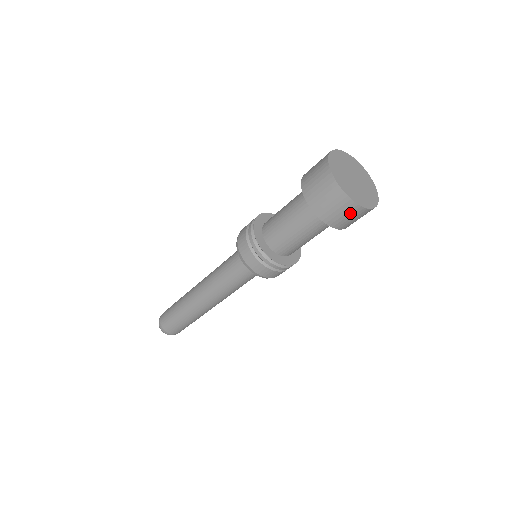
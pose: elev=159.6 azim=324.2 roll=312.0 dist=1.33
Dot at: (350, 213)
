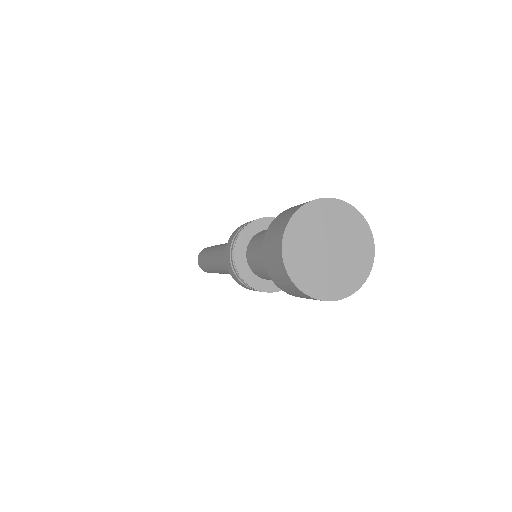
Dot at: occluded
